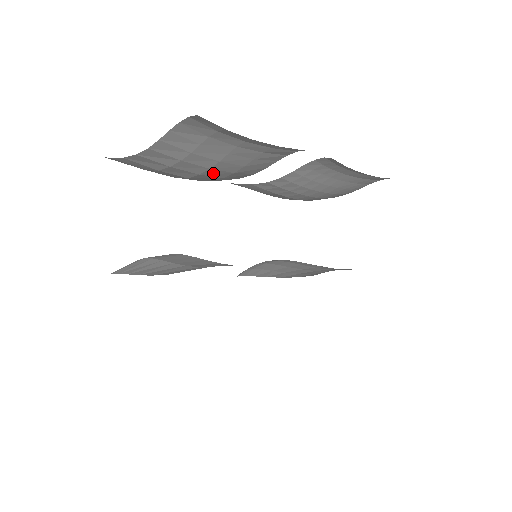
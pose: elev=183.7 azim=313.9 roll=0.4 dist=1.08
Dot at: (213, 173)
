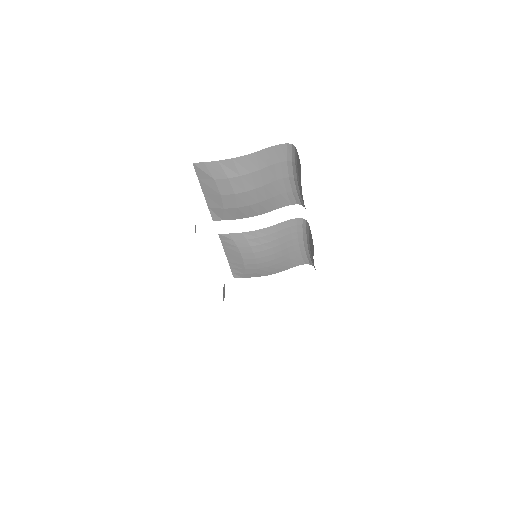
Dot at: (251, 195)
